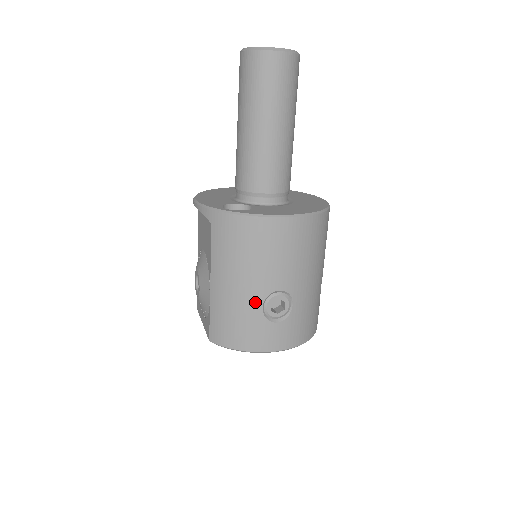
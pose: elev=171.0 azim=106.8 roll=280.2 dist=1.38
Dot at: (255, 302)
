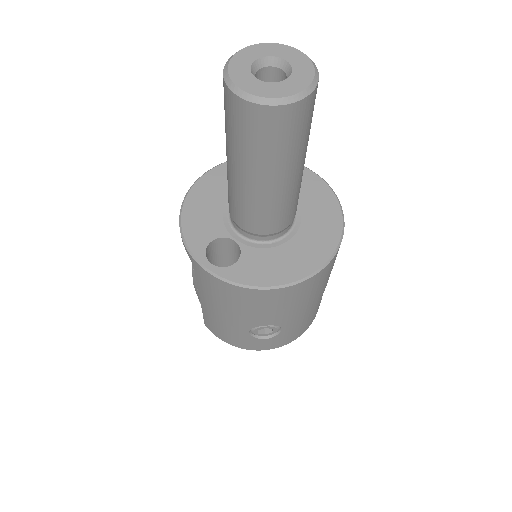
Dot at: (241, 328)
